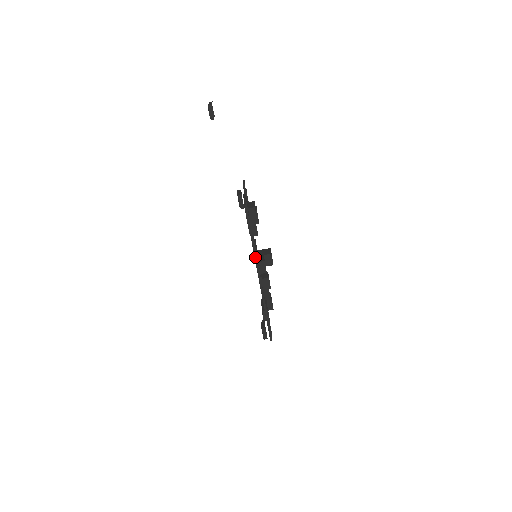
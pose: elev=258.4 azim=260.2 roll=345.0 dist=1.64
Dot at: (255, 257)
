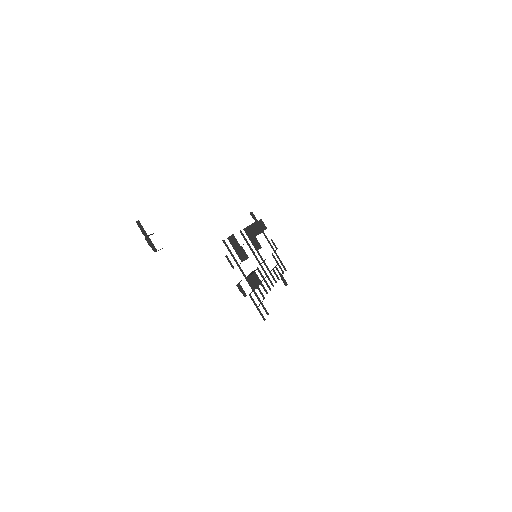
Dot at: (270, 290)
